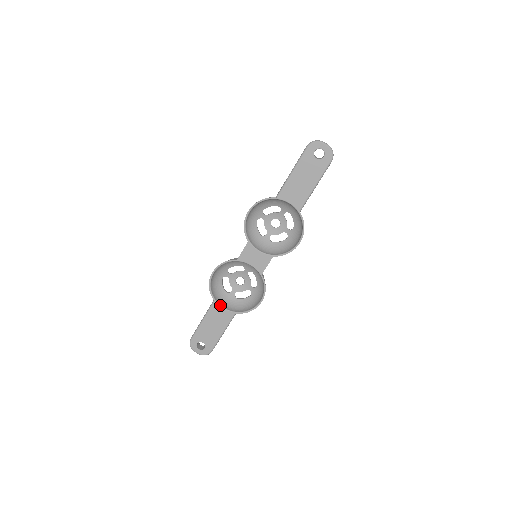
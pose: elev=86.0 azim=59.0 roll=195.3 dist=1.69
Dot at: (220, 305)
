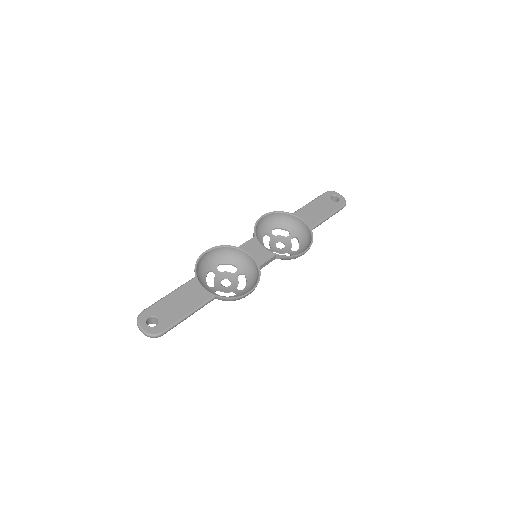
Dot at: (200, 283)
